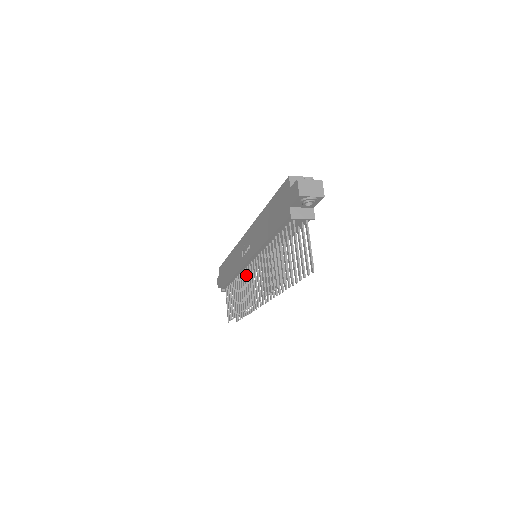
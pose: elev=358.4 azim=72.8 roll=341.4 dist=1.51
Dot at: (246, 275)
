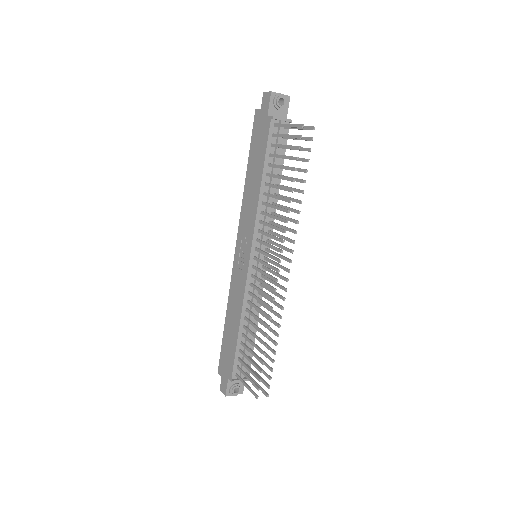
Dot at: (254, 285)
